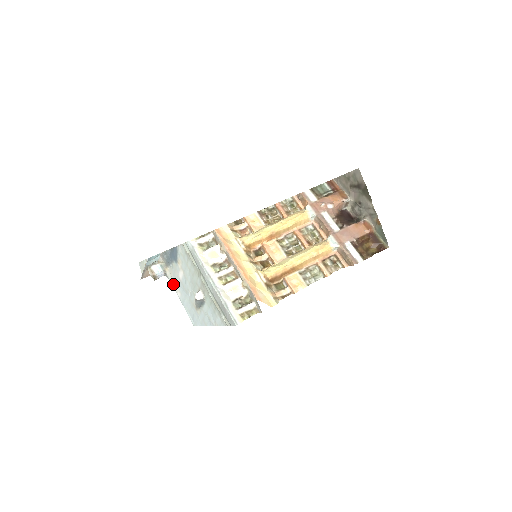
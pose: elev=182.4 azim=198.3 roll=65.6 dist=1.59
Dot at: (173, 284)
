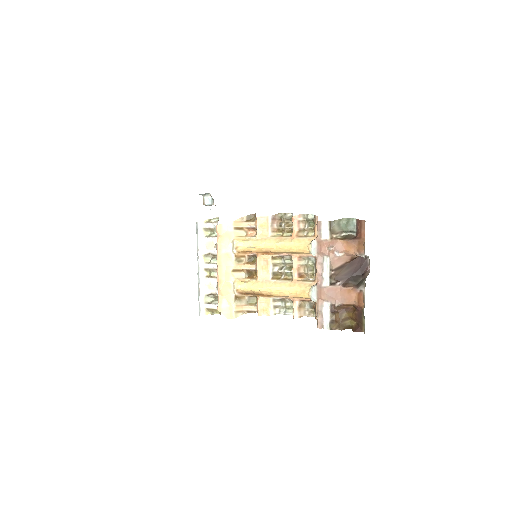
Dot at: occluded
